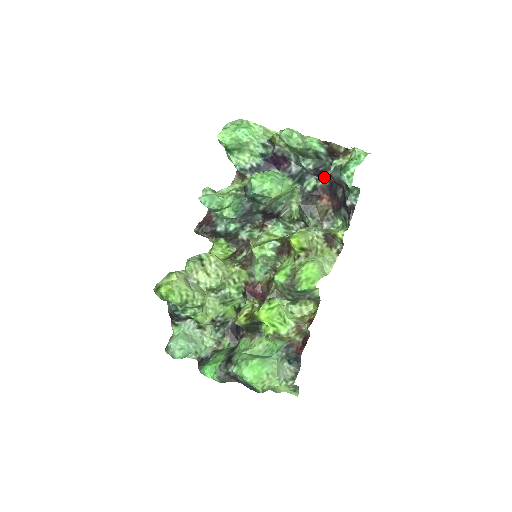
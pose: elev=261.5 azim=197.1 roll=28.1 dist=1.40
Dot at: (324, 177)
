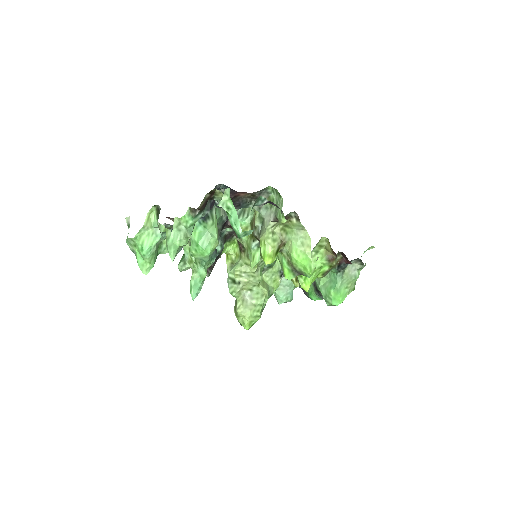
Dot at: (219, 188)
